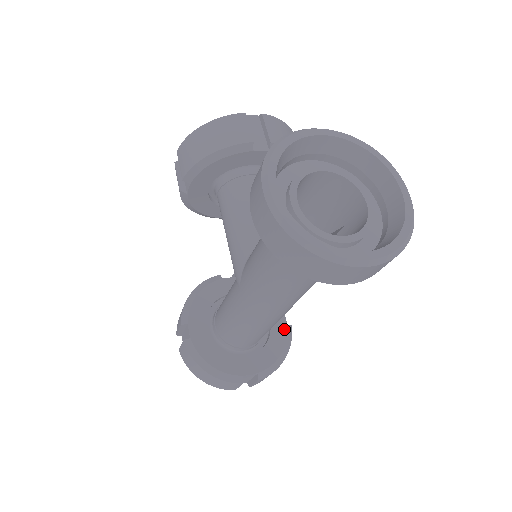
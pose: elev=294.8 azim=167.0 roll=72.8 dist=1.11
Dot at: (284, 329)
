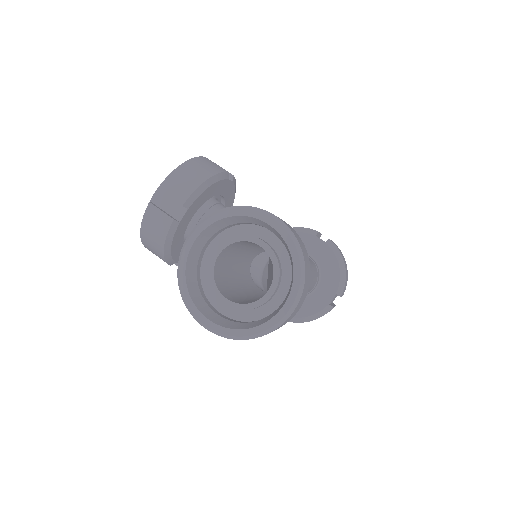
Dot at: (326, 248)
